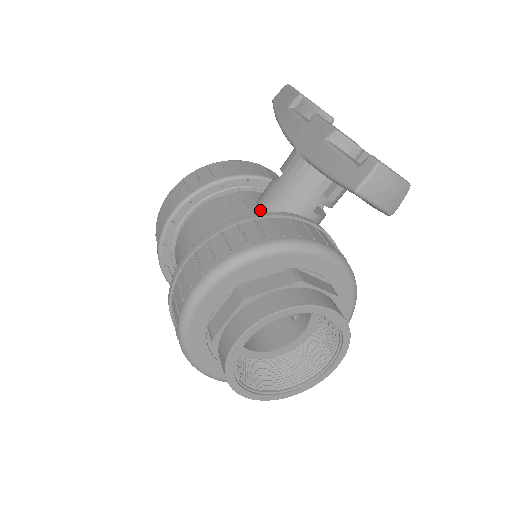
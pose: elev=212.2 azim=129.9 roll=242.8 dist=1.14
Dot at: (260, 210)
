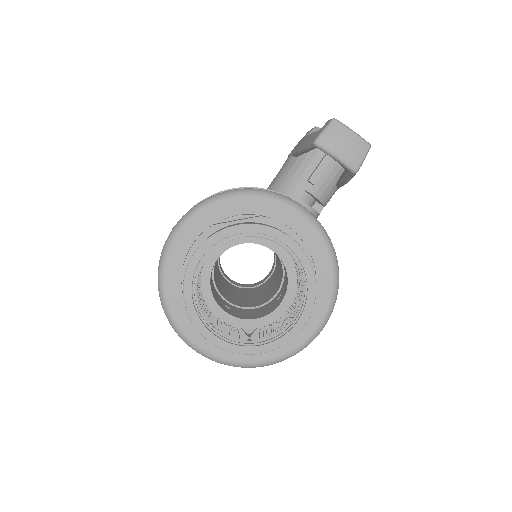
Dot at: occluded
